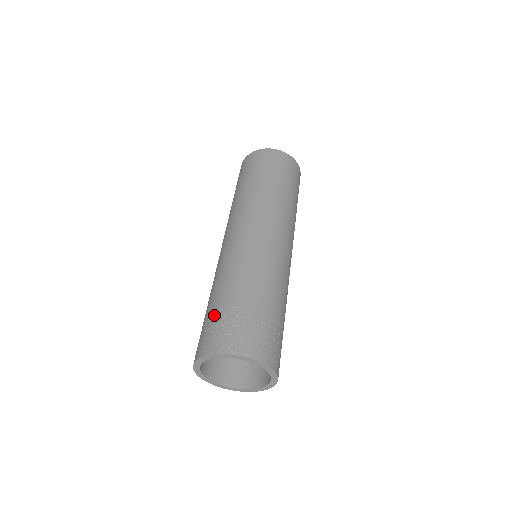
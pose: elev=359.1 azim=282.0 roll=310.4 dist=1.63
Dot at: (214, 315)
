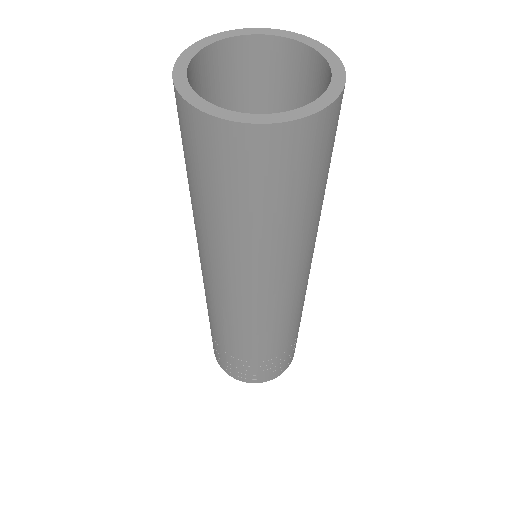
Dot at: (235, 361)
